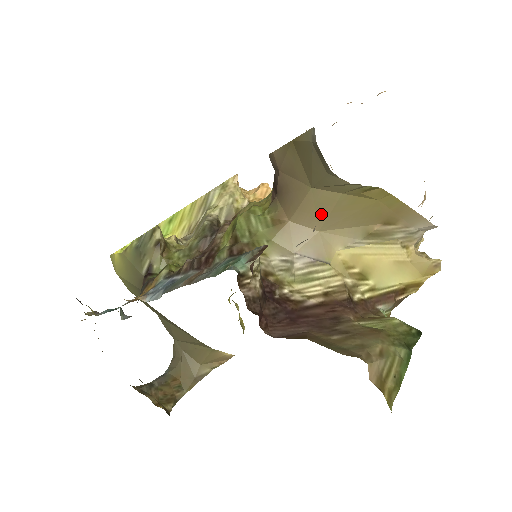
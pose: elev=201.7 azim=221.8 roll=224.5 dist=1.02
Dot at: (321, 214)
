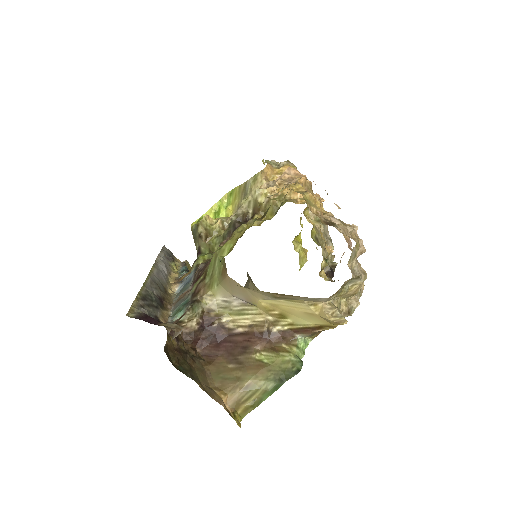
Dot at: occluded
